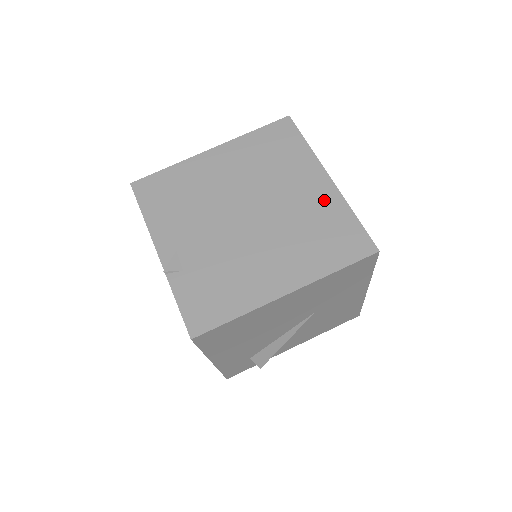
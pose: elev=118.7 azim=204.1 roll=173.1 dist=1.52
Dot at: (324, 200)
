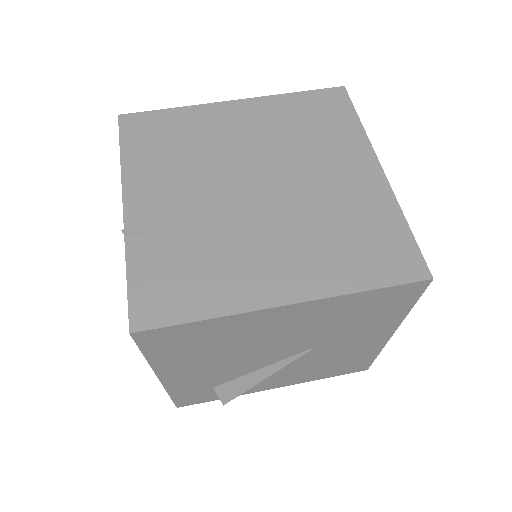
Dot at: (368, 194)
